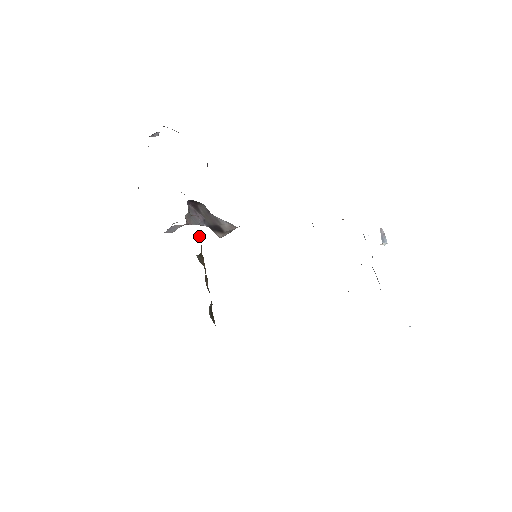
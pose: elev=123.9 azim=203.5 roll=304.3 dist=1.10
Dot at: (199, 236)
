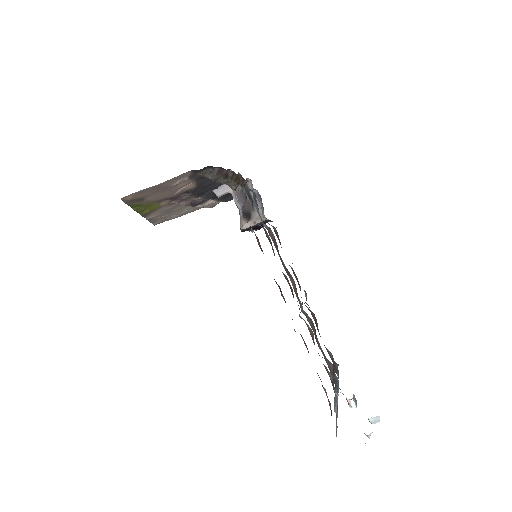
Dot at: occluded
